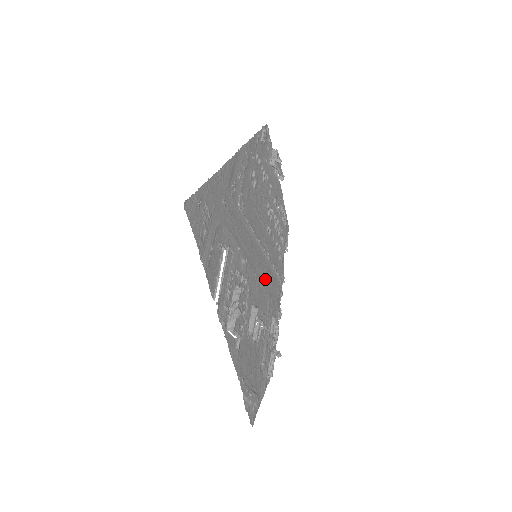
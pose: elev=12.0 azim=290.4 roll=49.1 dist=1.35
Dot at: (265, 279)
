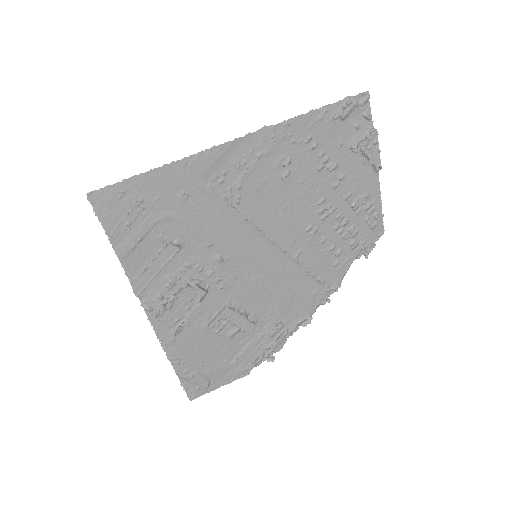
Dot at: (276, 281)
